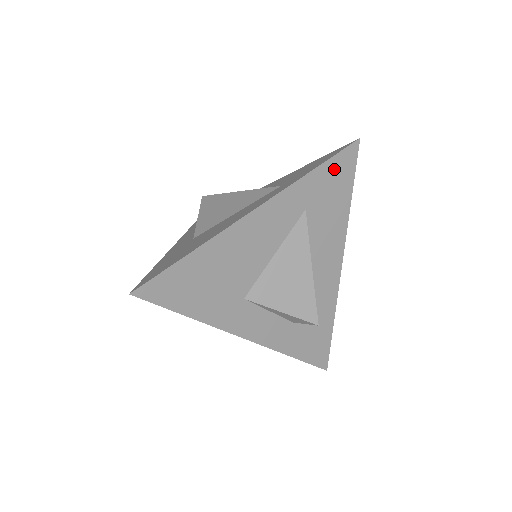
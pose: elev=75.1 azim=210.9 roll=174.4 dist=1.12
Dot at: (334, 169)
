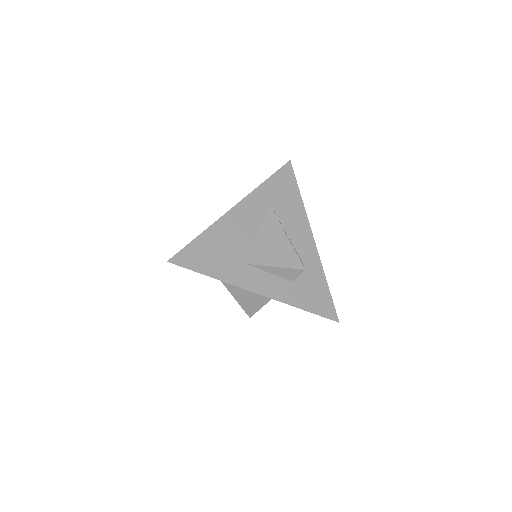
Dot at: (280, 179)
